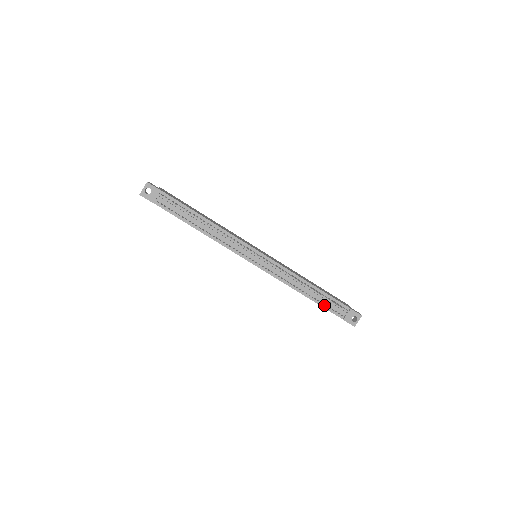
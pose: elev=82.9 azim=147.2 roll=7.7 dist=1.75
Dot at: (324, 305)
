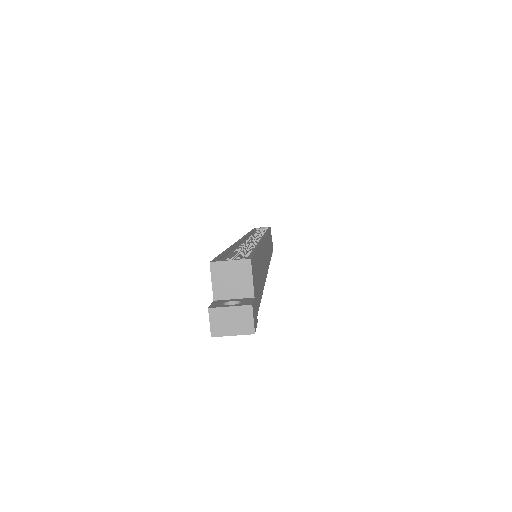
Dot at: occluded
